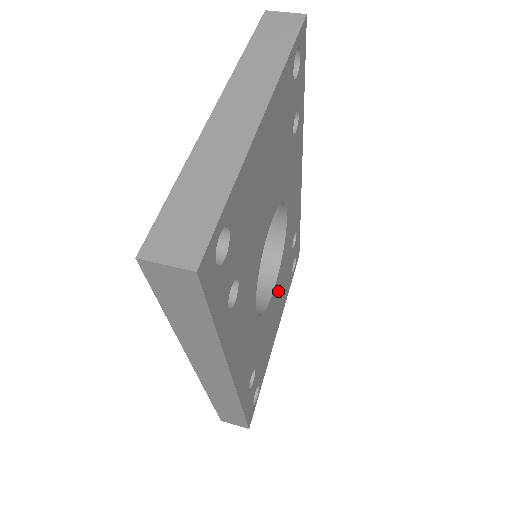
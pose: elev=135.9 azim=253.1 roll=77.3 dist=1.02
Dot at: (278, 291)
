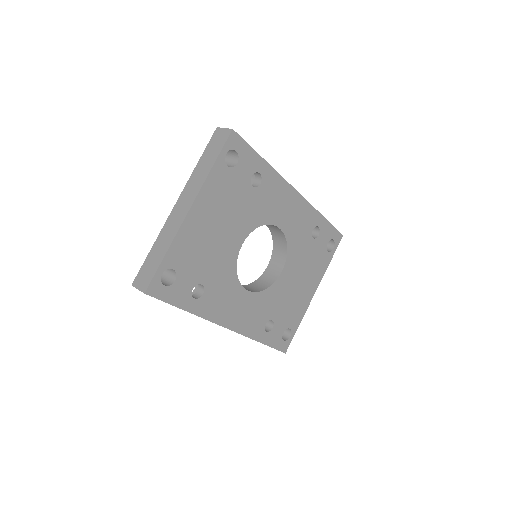
Dot at: (295, 270)
